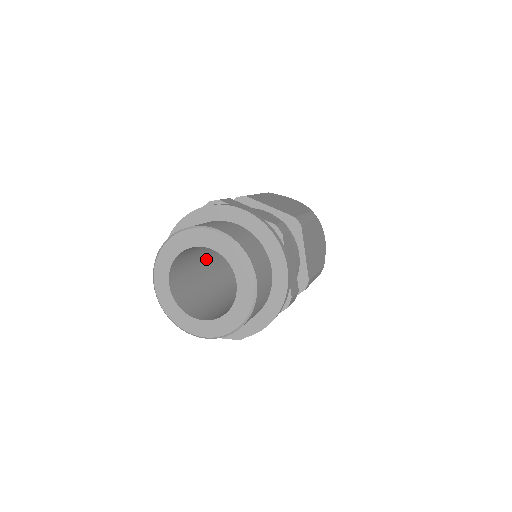
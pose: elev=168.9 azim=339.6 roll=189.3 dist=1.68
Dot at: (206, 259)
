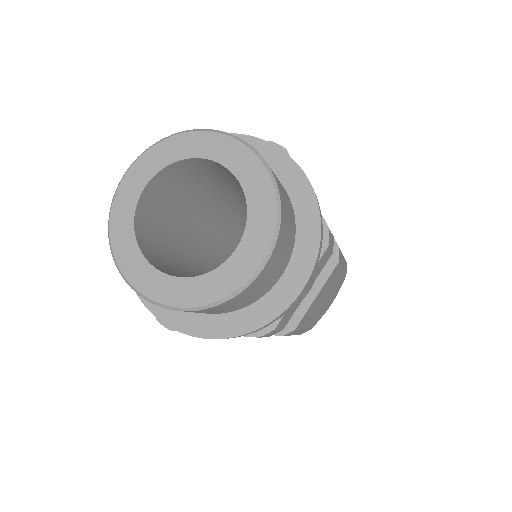
Dot at: (206, 207)
